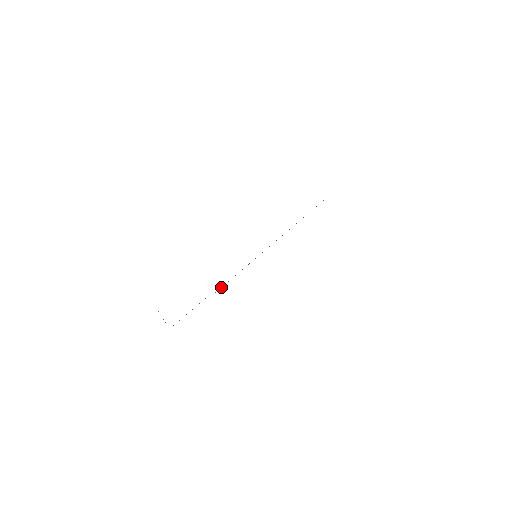
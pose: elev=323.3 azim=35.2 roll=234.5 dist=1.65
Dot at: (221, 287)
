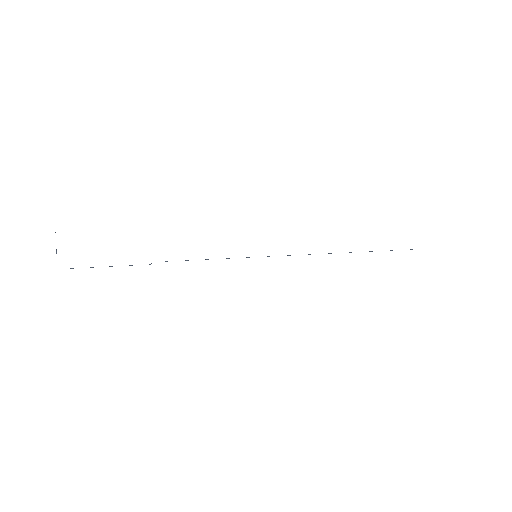
Dot at: occluded
